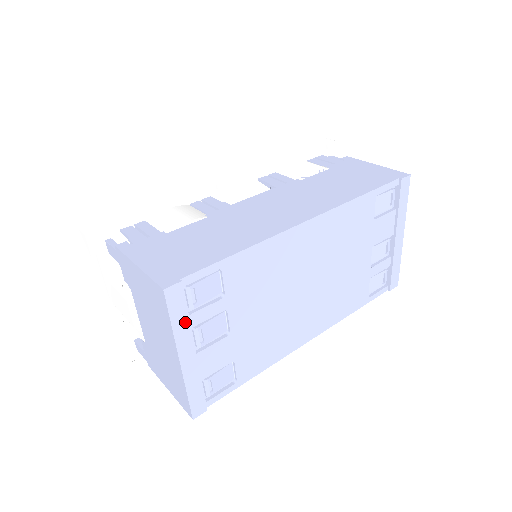
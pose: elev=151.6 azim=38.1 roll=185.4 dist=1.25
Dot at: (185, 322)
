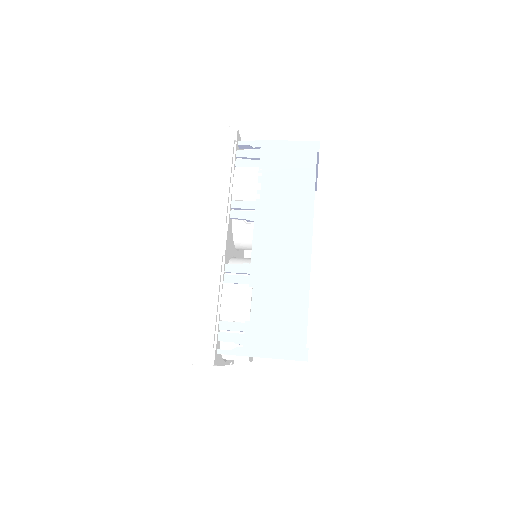
Dot at: occluded
